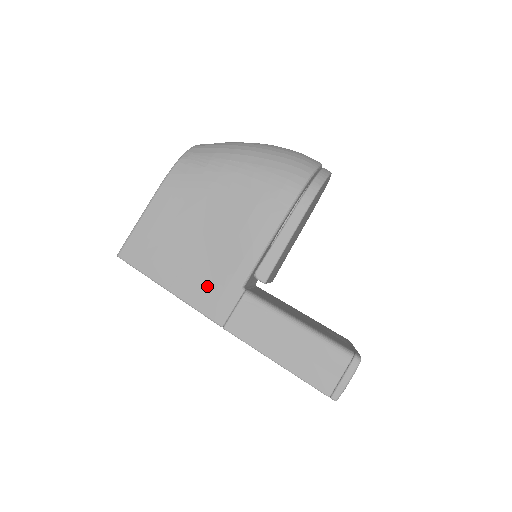
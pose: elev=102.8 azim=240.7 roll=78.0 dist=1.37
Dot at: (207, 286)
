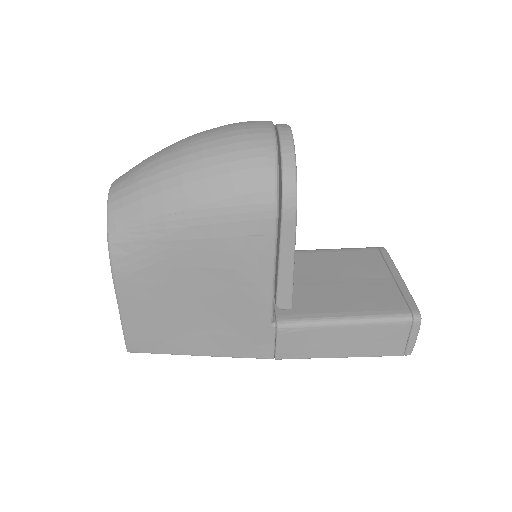
Dot at: (236, 338)
